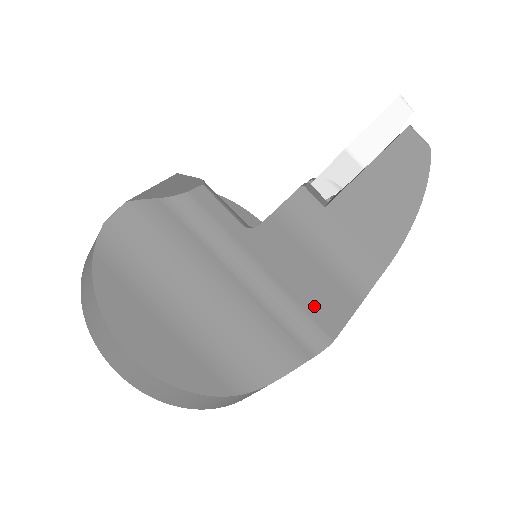
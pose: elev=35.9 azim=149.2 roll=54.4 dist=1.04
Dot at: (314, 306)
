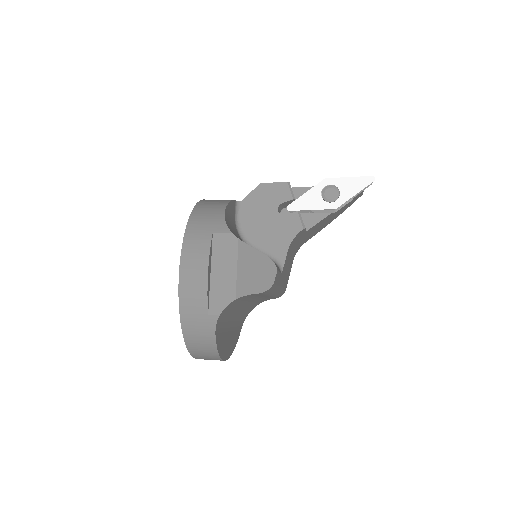
Dot at: occluded
